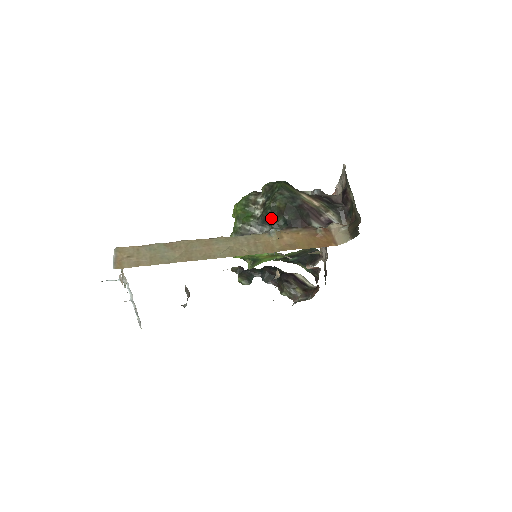
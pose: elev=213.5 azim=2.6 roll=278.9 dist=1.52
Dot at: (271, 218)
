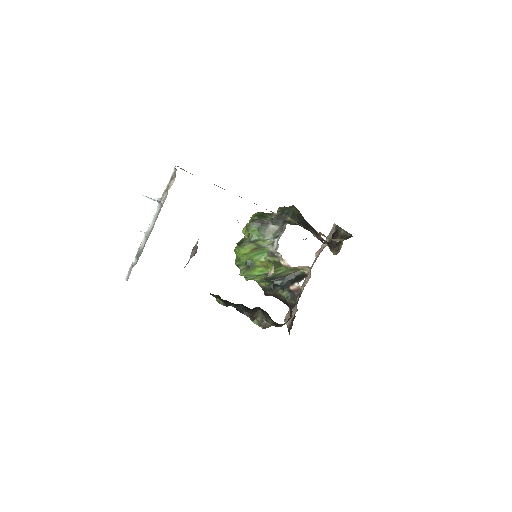
Dot at: (286, 216)
